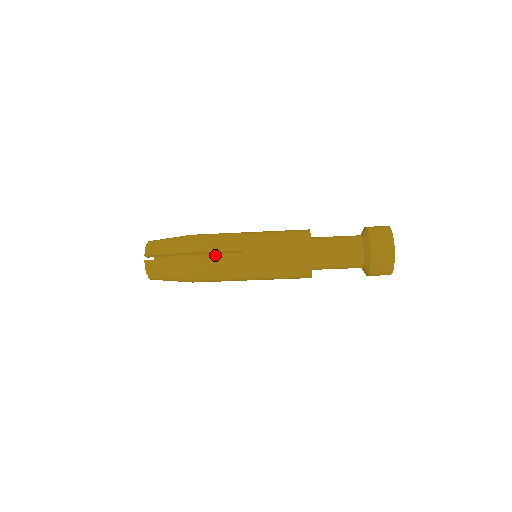
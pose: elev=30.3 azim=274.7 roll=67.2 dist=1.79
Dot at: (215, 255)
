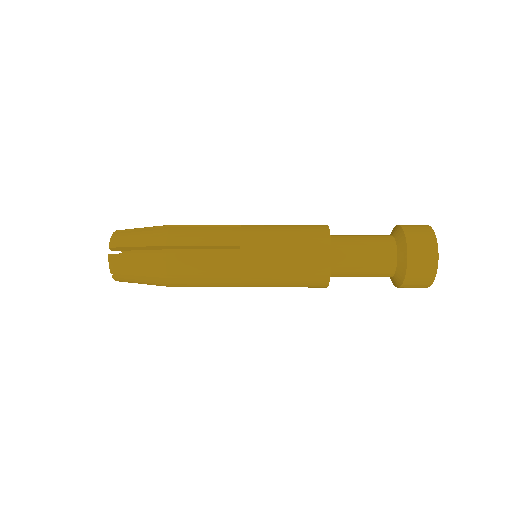
Dot at: occluded
